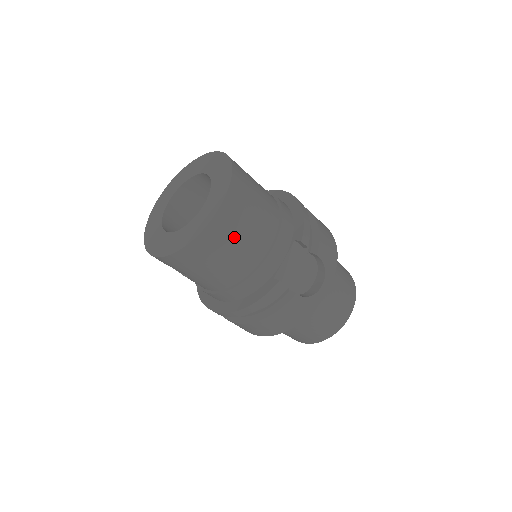
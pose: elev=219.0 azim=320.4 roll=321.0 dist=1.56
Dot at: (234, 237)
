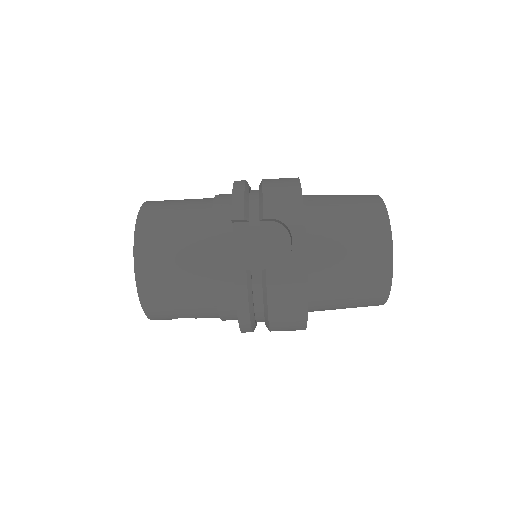
Dot at: (167, 264)
